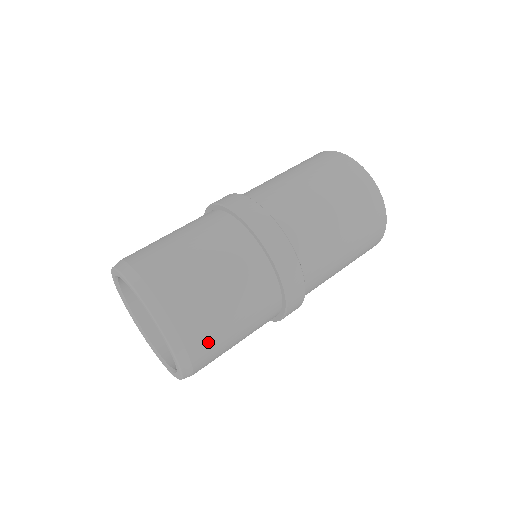
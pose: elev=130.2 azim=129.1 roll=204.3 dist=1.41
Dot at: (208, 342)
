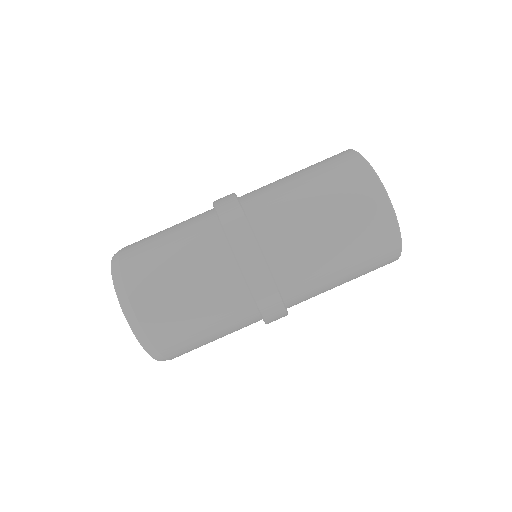
Dot at: occluded
